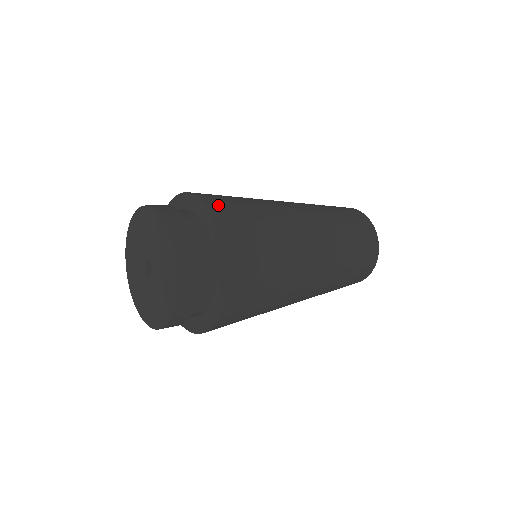
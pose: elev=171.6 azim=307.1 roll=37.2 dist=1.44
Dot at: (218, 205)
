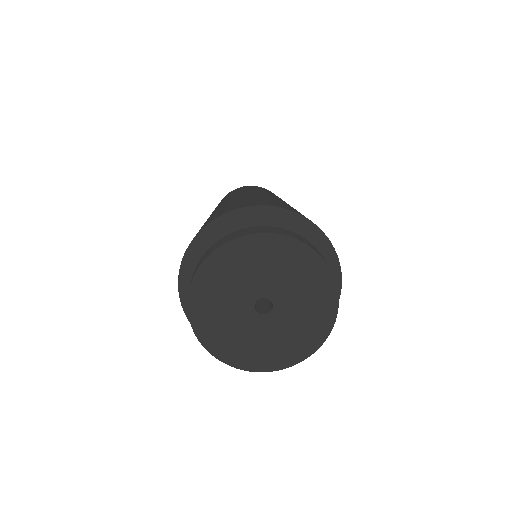
Dot at: occluded
